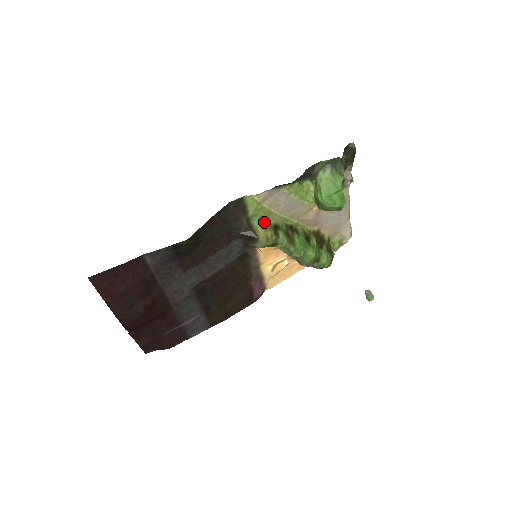
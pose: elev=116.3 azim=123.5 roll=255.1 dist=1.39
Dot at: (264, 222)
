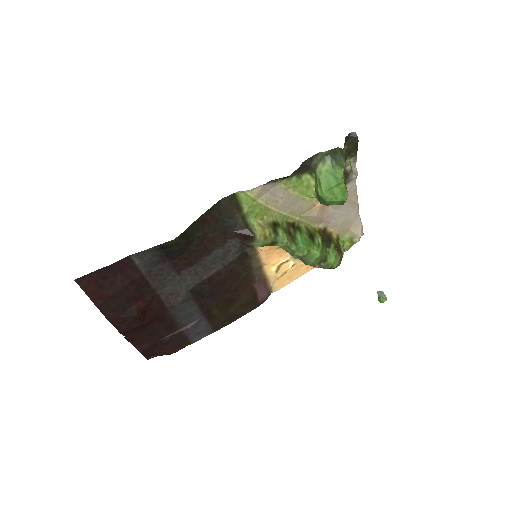
Dot at: (261, 219)
